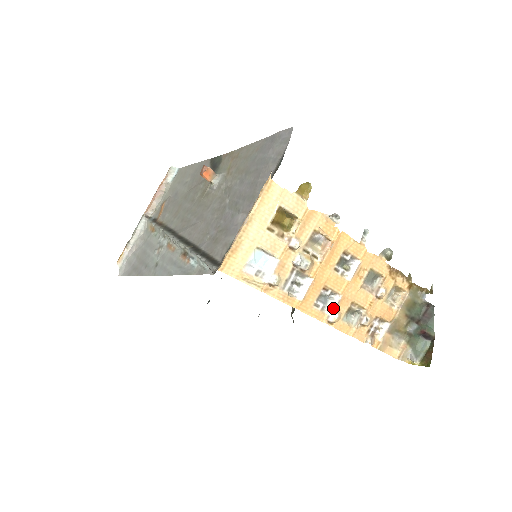
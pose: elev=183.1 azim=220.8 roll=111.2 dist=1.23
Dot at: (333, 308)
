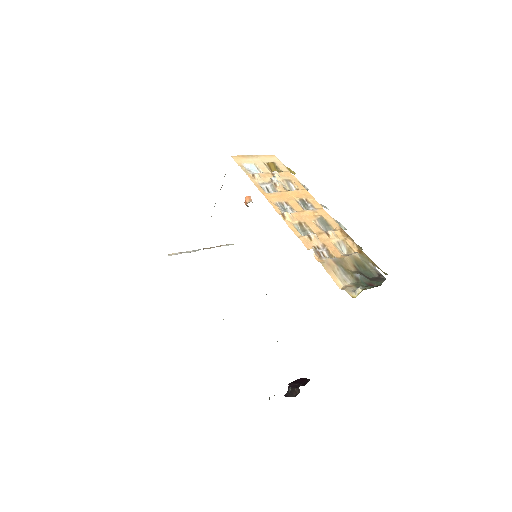
Dot at: occluded
